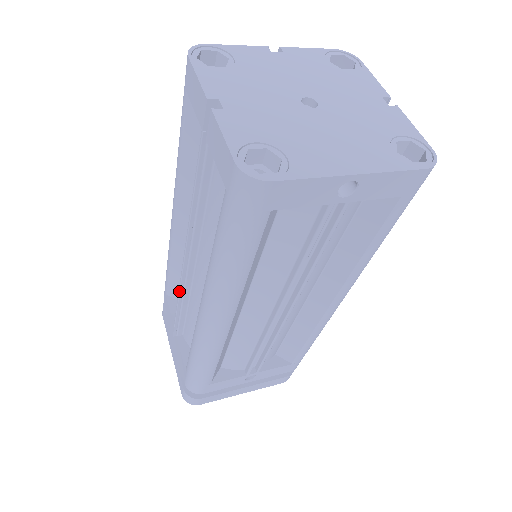
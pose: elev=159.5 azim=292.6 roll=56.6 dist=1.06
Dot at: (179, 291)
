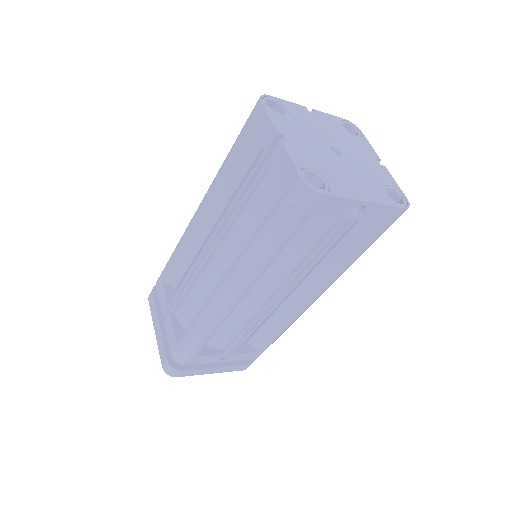
Dot at: (189, 274)
